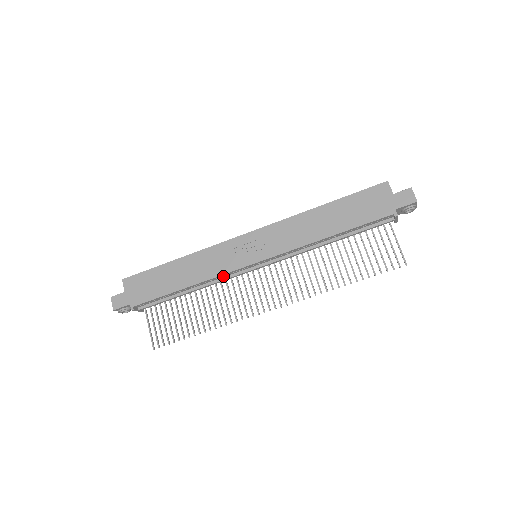
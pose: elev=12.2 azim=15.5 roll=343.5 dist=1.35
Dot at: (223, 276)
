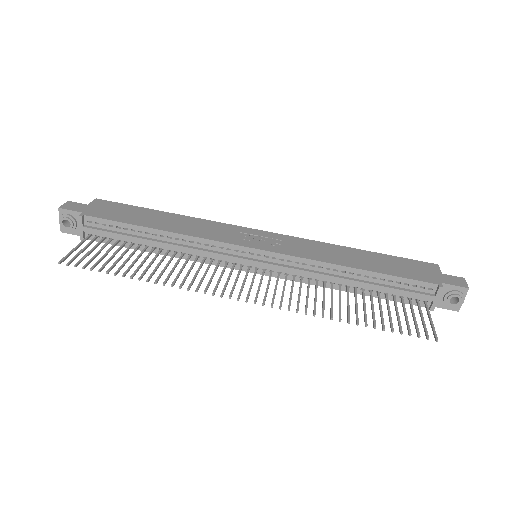
Dot at: (208, 246)
